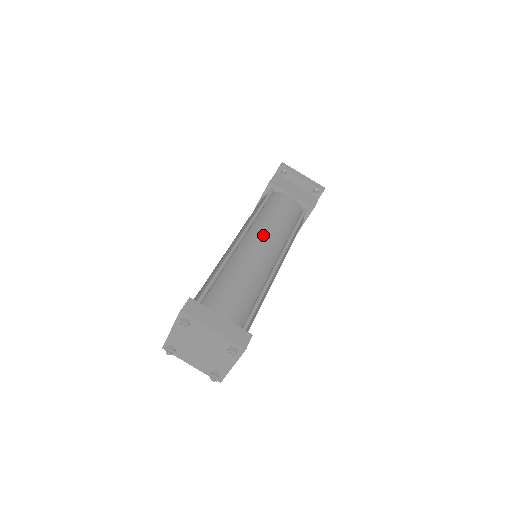
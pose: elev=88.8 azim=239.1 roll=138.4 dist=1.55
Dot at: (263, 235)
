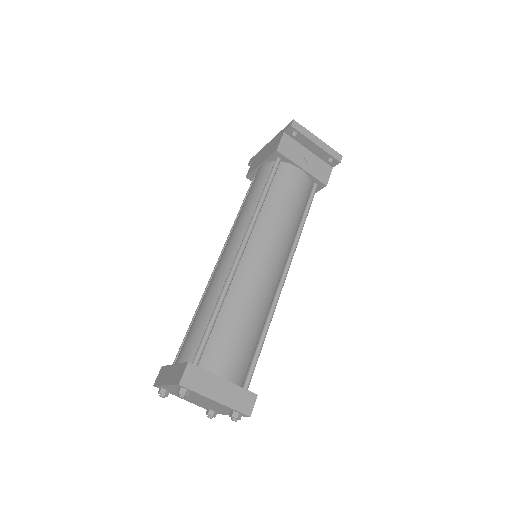
Dot at: (268, 243)
